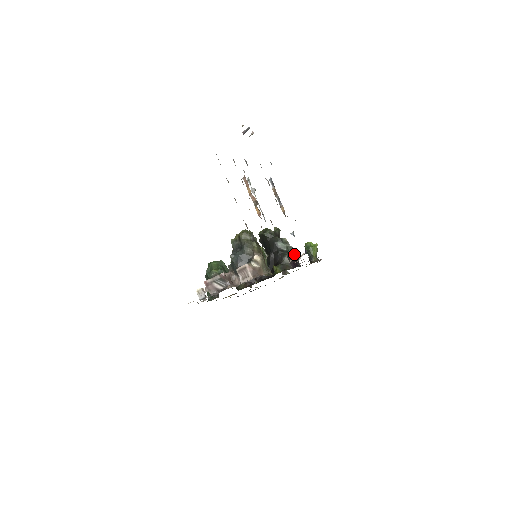
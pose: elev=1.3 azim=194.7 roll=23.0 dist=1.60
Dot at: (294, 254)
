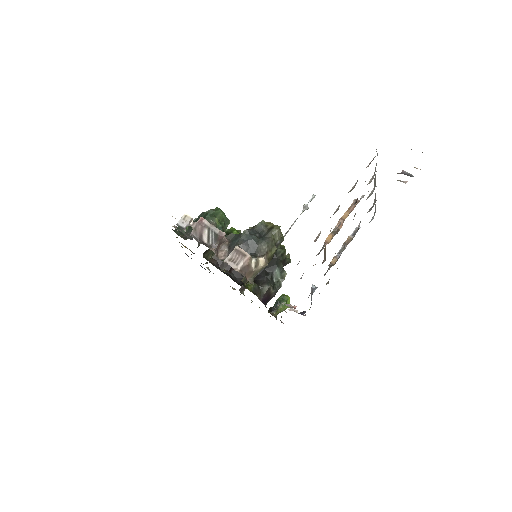
Dot at: (275, 293)
